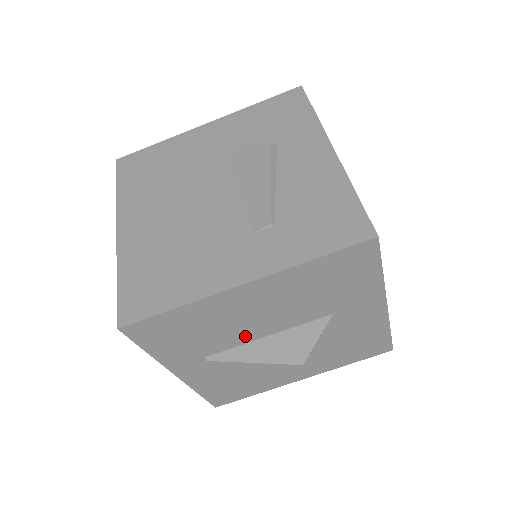
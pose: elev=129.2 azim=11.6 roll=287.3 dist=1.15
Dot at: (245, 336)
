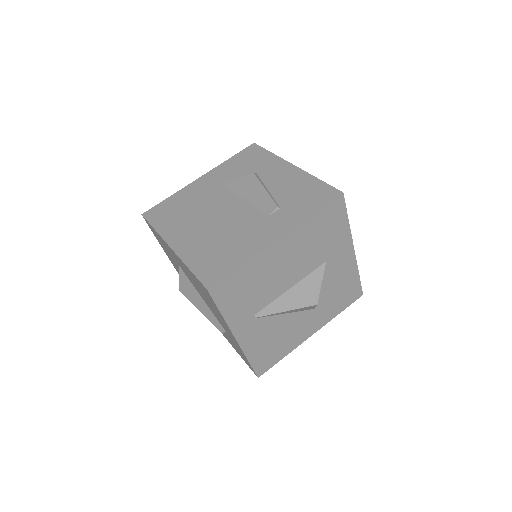
Dot at: (278, 289)
